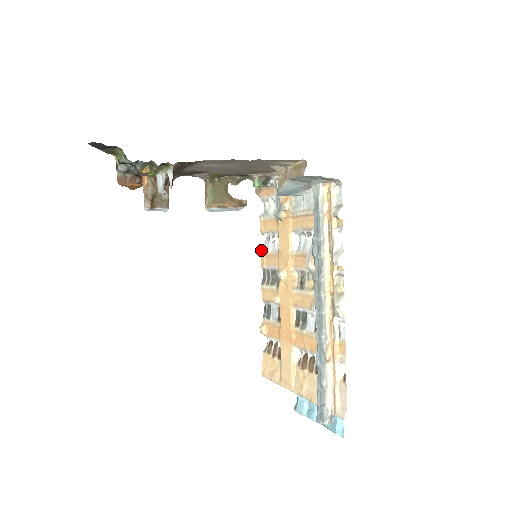
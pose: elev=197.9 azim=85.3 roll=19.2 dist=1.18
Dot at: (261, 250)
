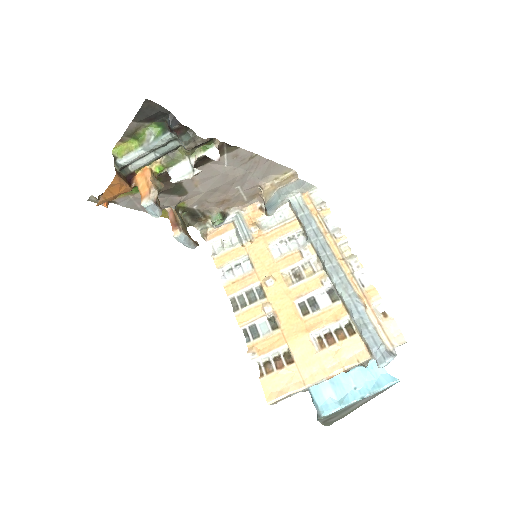
Dot at: (224, 282)
